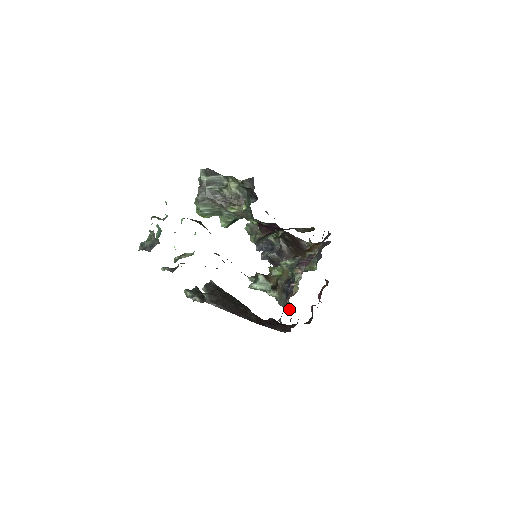
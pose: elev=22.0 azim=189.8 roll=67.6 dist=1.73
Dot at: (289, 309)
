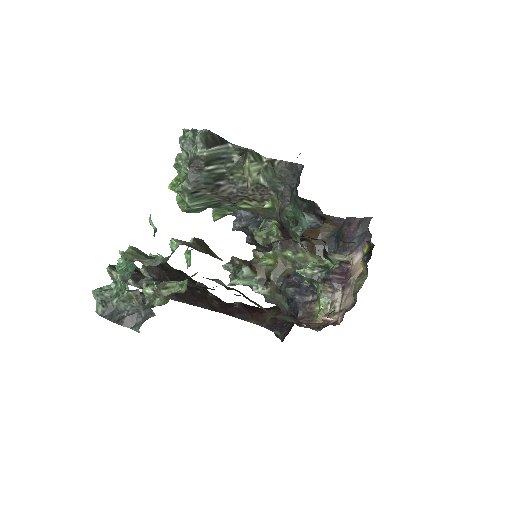
Dot at: (282, 310)
